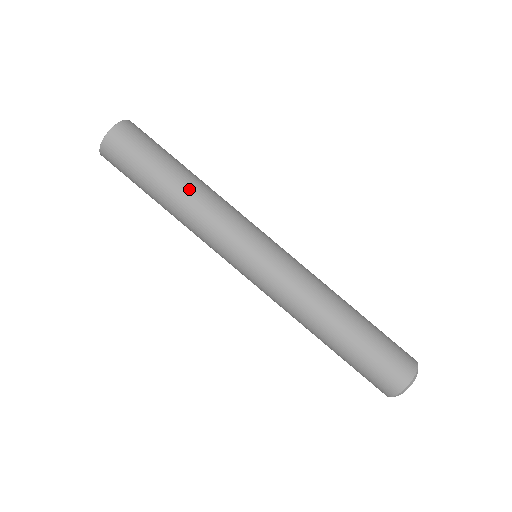
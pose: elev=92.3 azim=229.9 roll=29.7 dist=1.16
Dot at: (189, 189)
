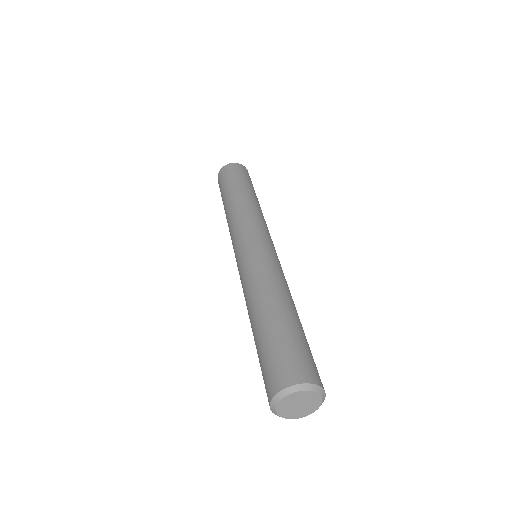
Dot at: (254, 200)
